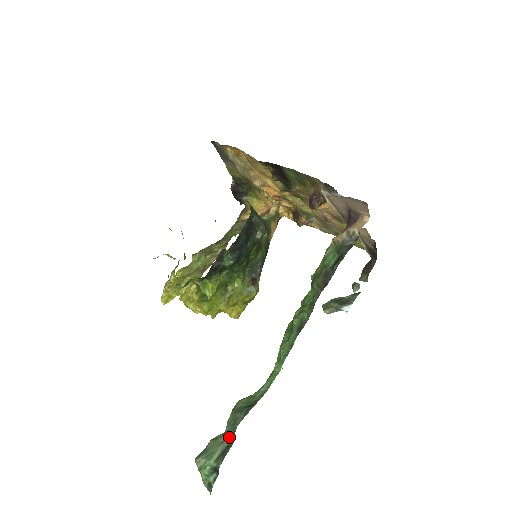
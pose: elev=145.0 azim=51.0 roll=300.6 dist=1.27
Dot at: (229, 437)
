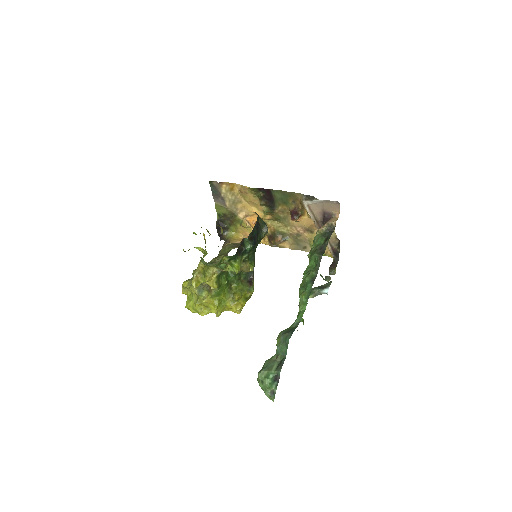
Dot at: (282, 353)
